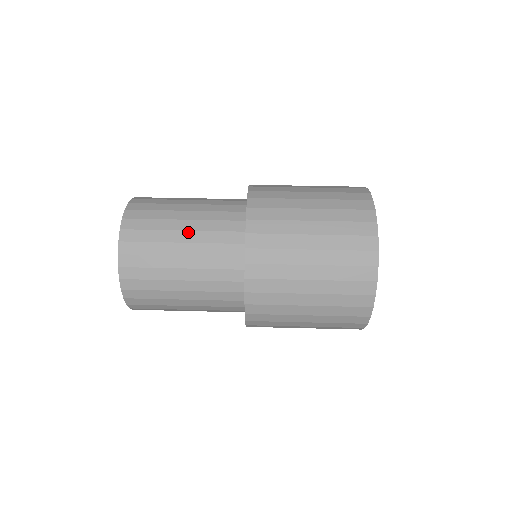
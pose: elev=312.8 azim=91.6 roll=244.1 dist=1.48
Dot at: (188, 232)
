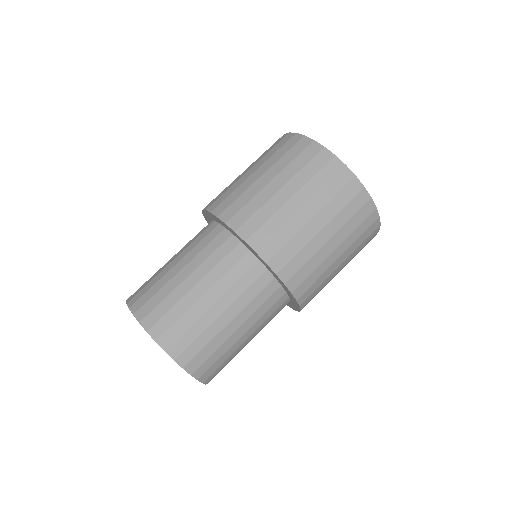
Dot at: (200, 283)
